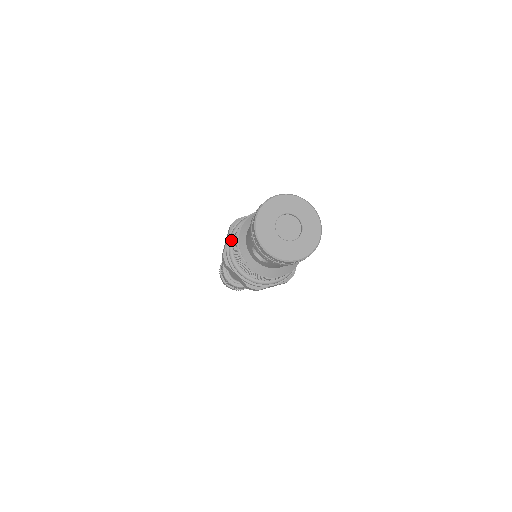
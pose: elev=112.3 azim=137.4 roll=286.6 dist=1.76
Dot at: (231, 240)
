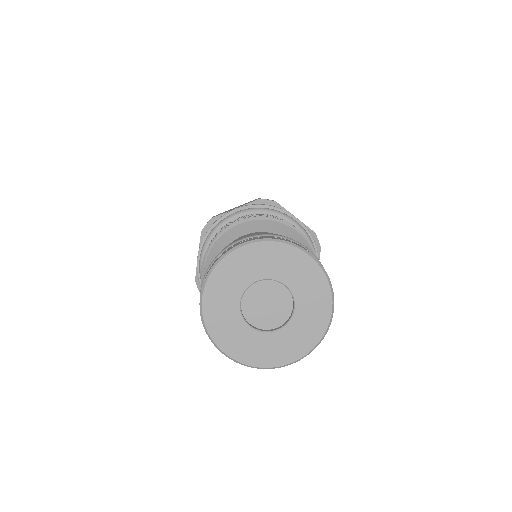
Dot at: (234, 216)
